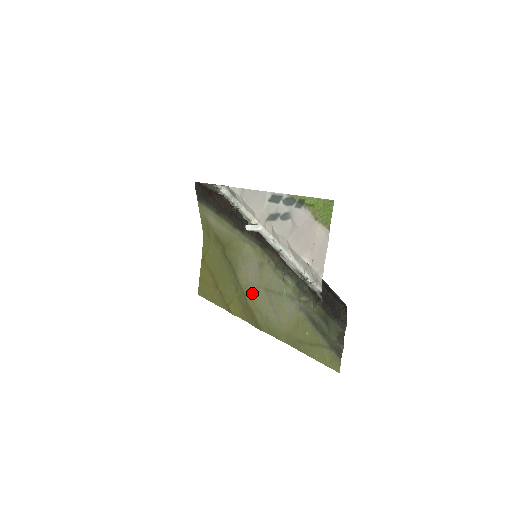
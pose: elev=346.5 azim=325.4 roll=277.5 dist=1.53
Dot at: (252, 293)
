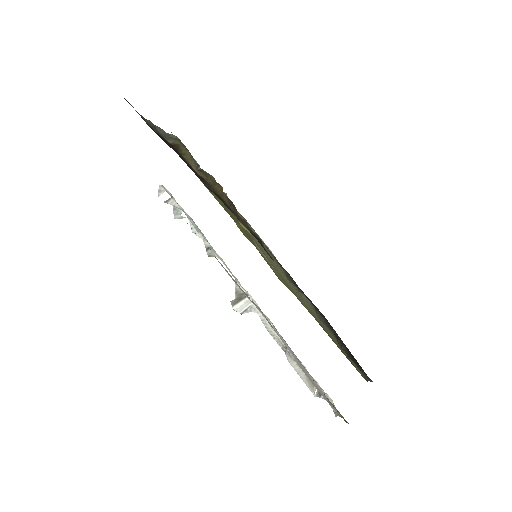
Dot at: (261, 249)
